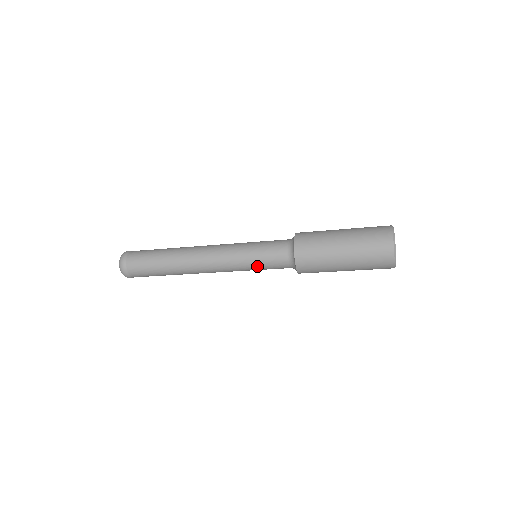
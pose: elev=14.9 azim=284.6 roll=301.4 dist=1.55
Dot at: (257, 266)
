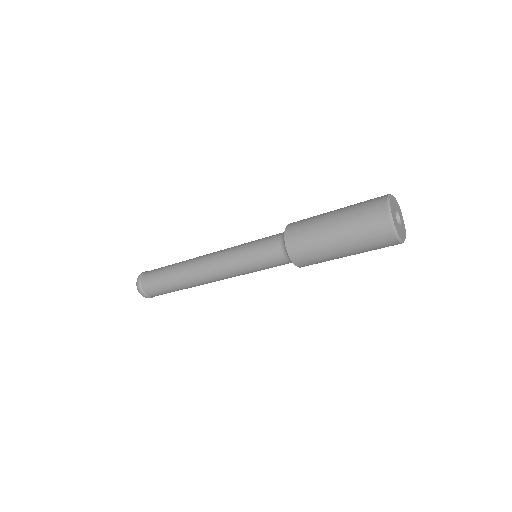
Dot at: (255, 266)
